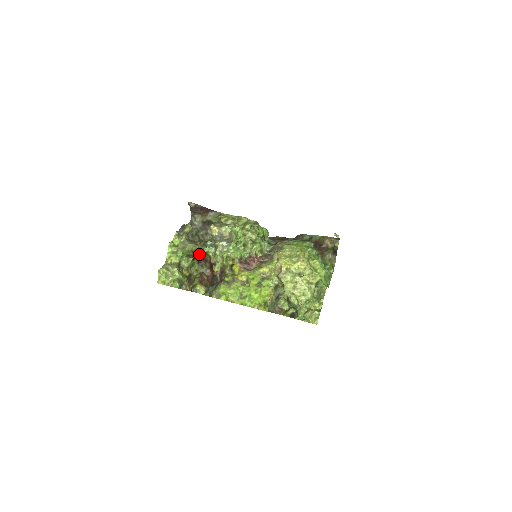
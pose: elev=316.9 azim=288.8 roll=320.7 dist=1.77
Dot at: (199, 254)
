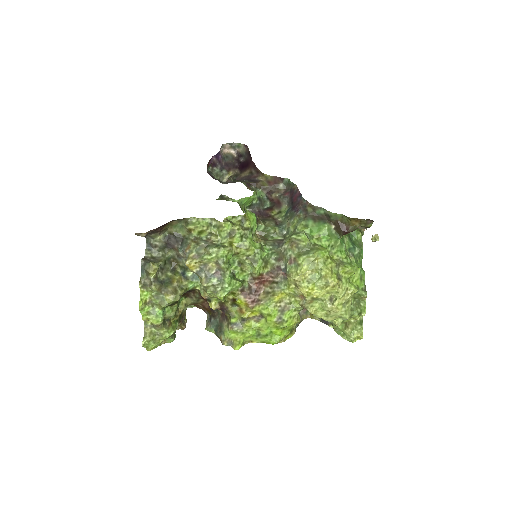
Dot at: occluded
